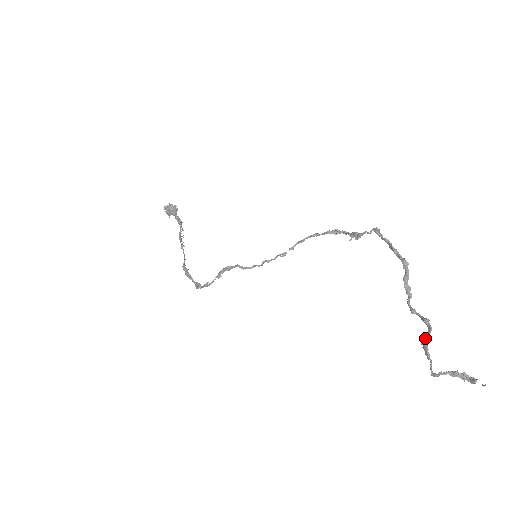
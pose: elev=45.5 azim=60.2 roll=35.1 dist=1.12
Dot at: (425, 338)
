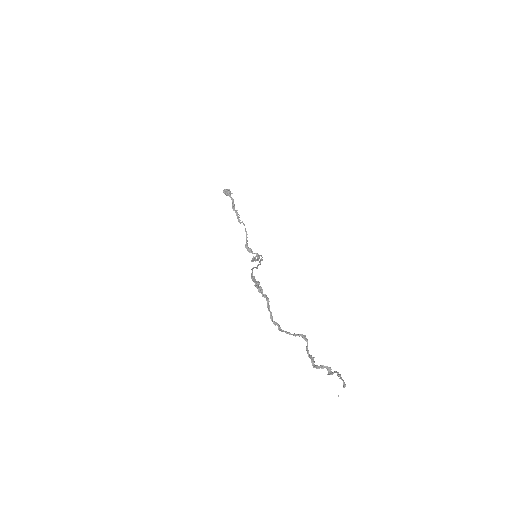
Dot at: (311, 358)
